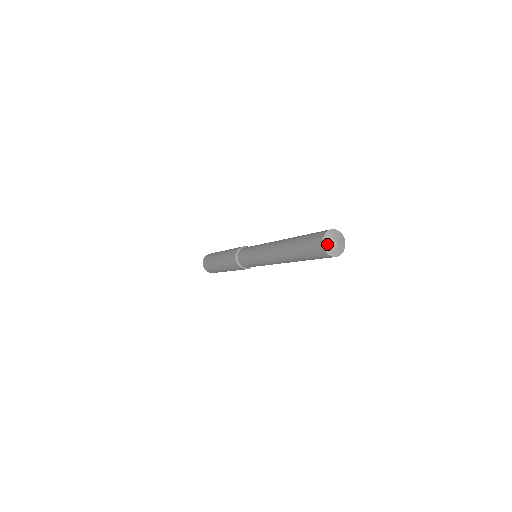
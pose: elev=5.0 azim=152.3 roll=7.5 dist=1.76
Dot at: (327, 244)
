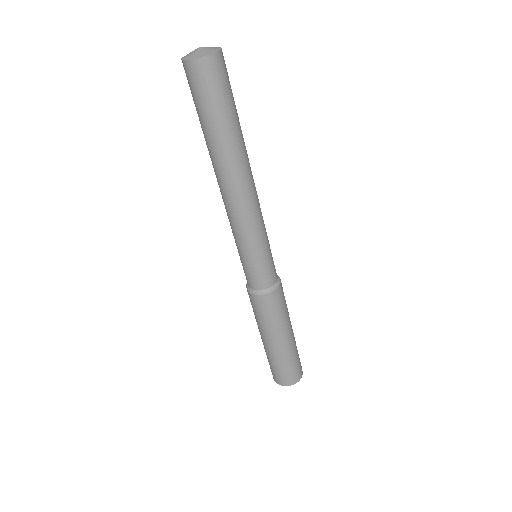
Dot at: (190, 56)
